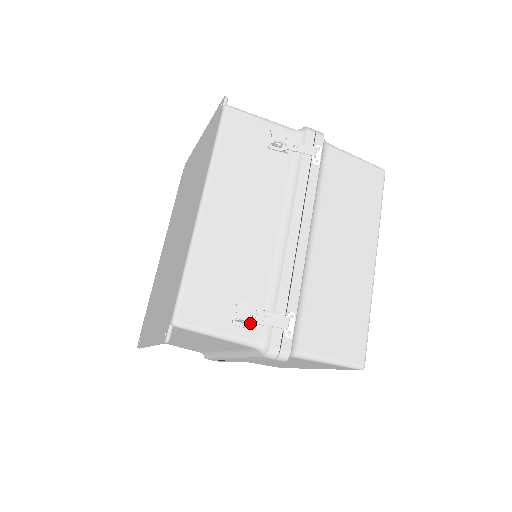
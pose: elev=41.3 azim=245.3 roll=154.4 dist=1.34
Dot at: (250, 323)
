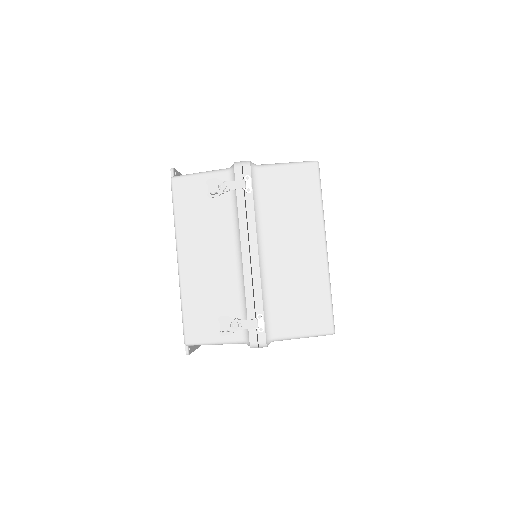
Dot at: (231, 331)
